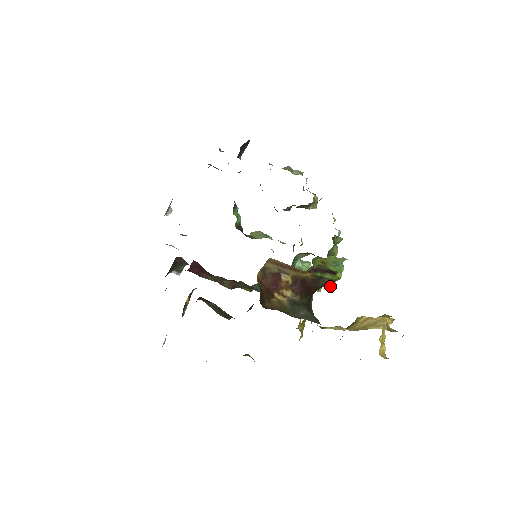
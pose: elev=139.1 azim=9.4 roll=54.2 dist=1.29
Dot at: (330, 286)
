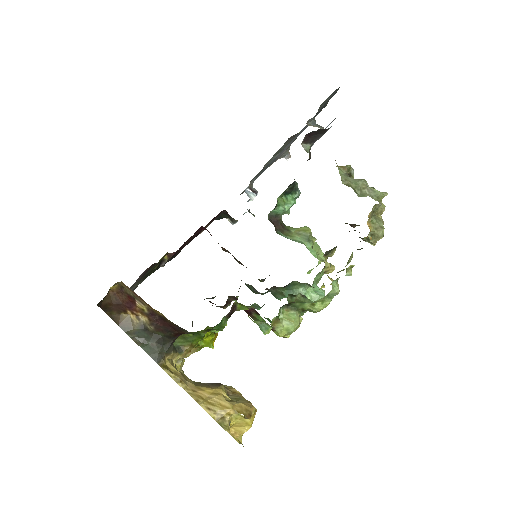
Dot at: occluded
